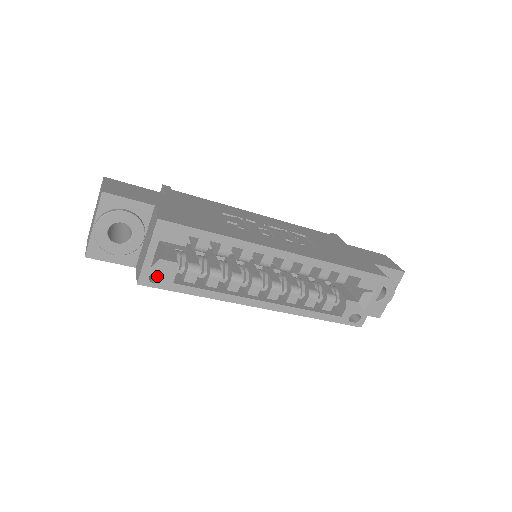
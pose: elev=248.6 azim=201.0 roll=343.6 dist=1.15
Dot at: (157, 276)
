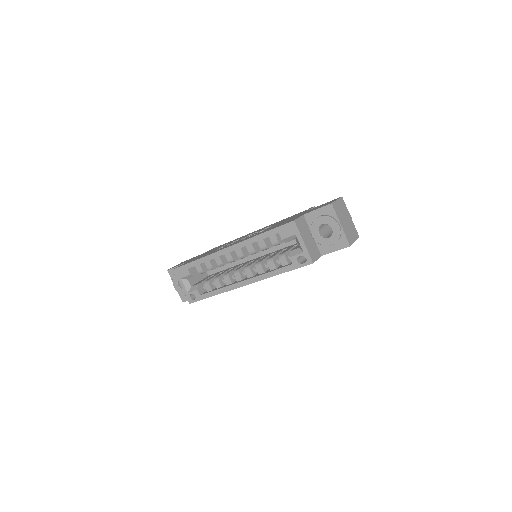
Dot at: occluded
